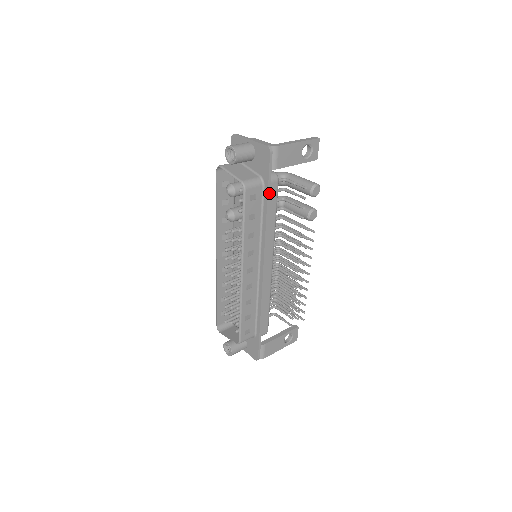
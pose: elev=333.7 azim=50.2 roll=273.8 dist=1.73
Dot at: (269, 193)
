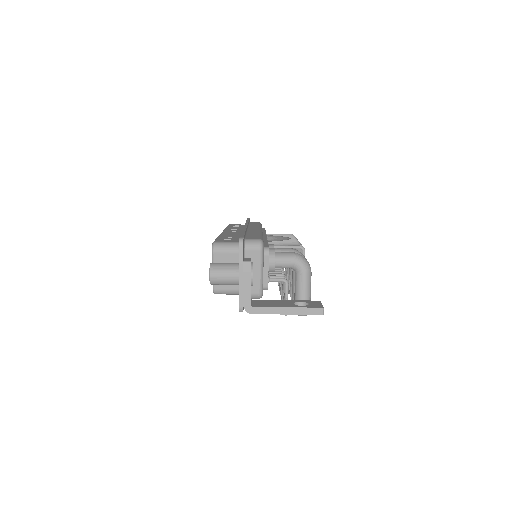
Dot at: occluded
